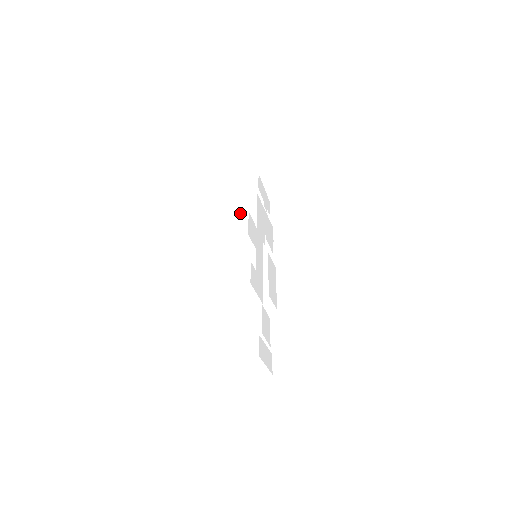
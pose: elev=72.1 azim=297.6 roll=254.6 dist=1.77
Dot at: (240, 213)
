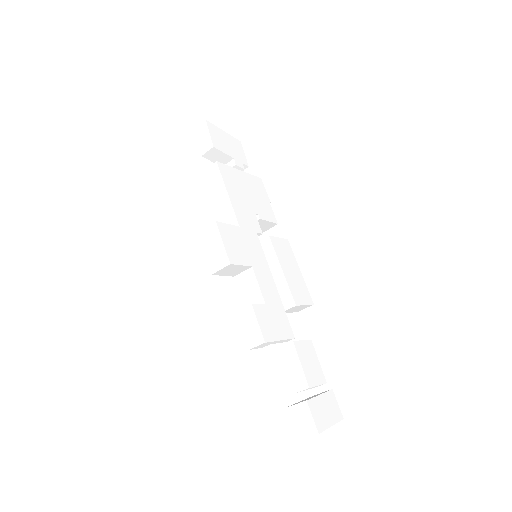
Dot at: (207, 205)
